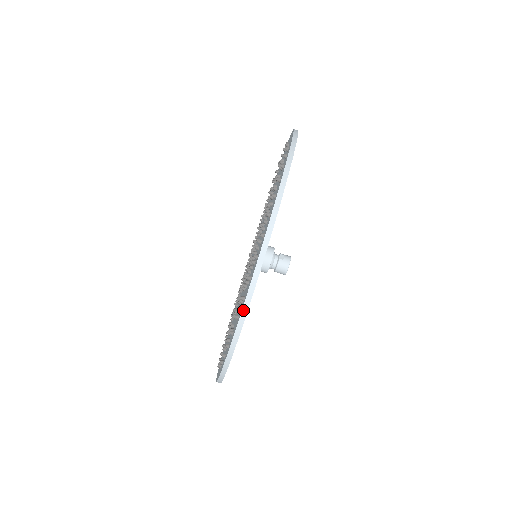
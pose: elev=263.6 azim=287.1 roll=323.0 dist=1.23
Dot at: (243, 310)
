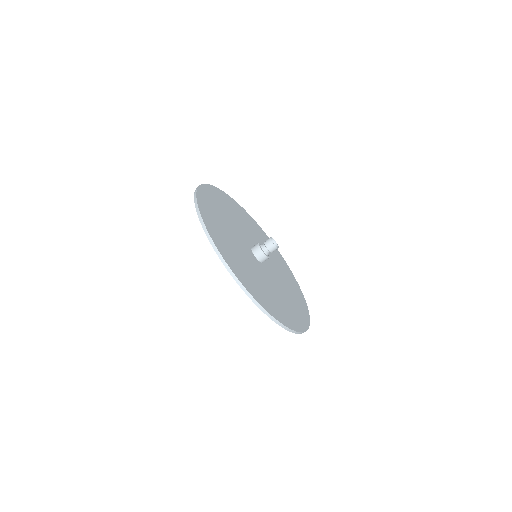
Dot at: (215, 251)
